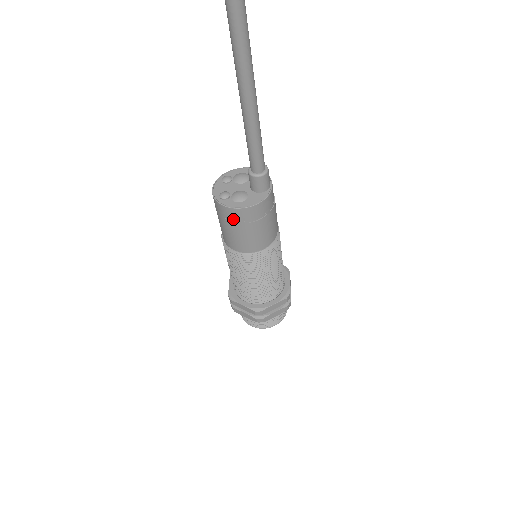
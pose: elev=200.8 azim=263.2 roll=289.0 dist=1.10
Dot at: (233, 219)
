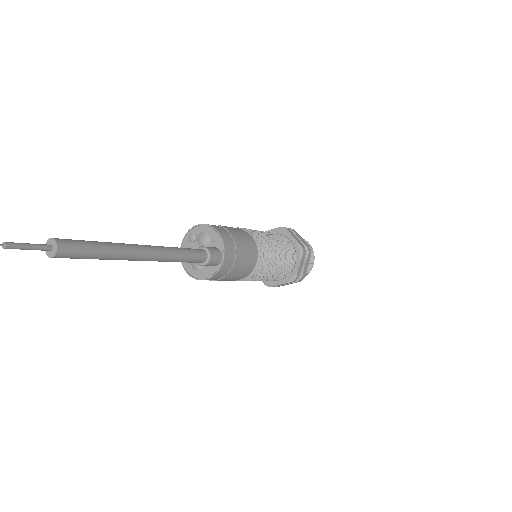
Dot at: occluded
